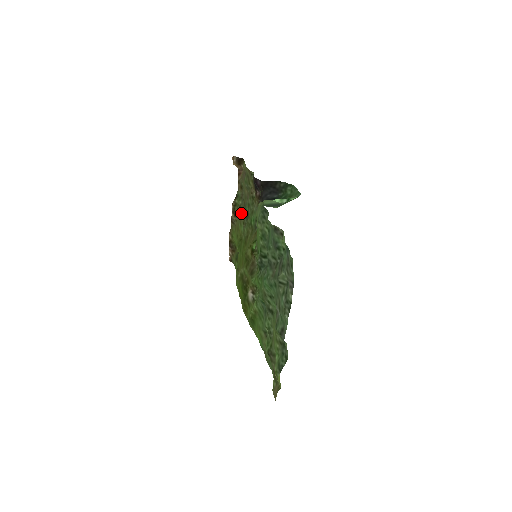
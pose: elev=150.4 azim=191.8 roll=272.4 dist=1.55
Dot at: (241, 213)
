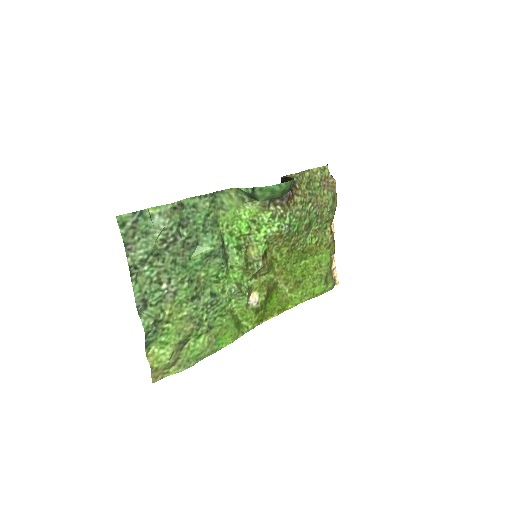
Dot at: (319, 225)
